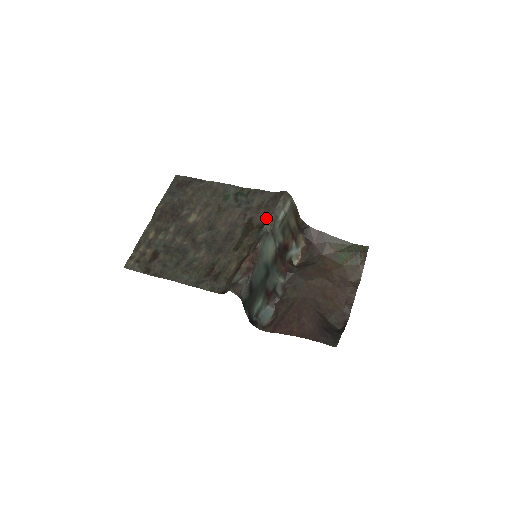
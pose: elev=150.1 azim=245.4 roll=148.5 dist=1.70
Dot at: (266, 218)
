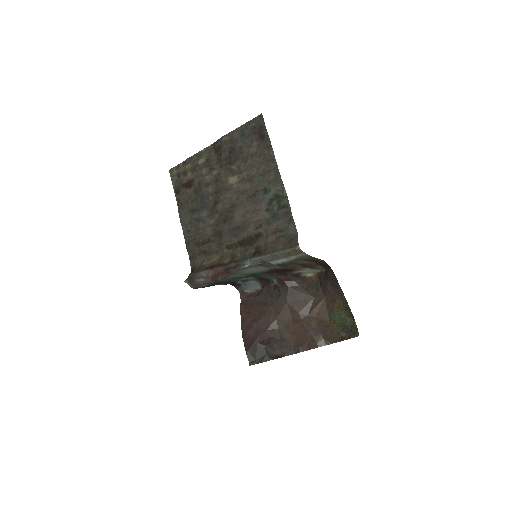
Dot at: (266, 250)
